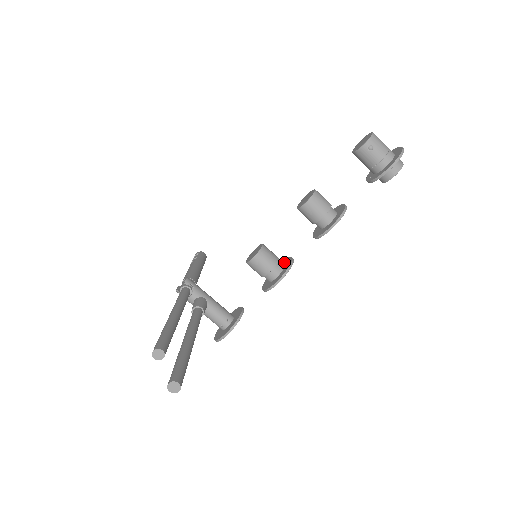
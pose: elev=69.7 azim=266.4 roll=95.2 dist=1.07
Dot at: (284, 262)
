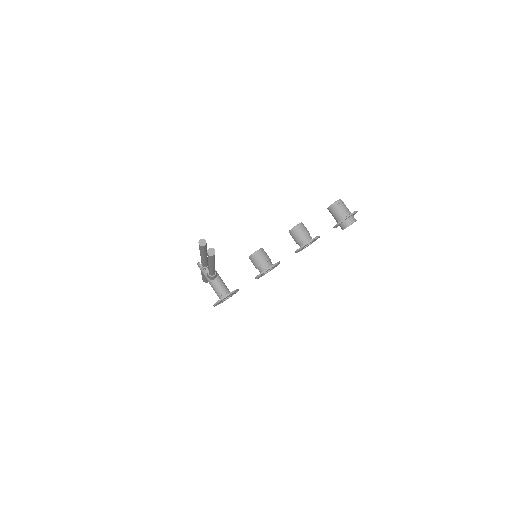
Dot at: occluded
